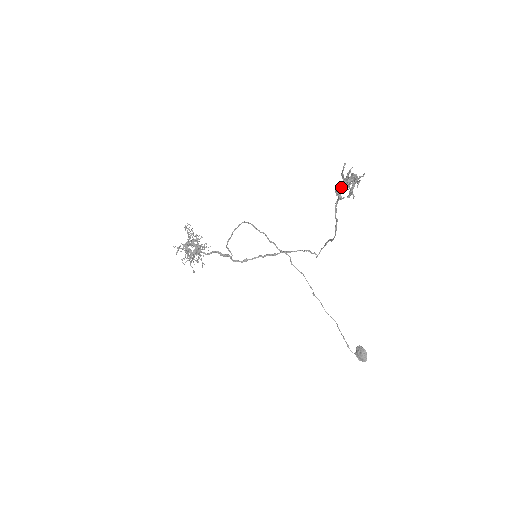
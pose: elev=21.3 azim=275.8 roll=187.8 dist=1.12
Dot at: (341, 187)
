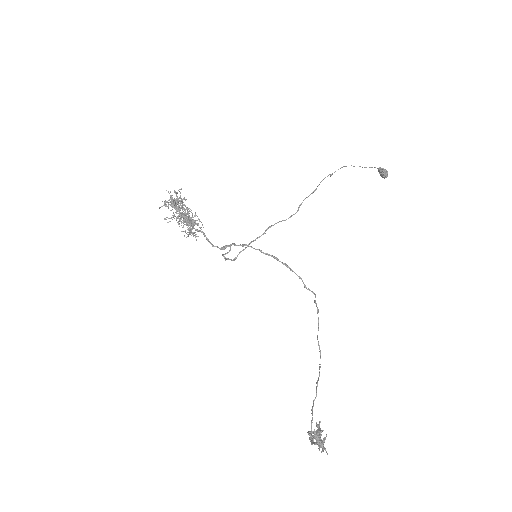
Dot at: (311, 439)
